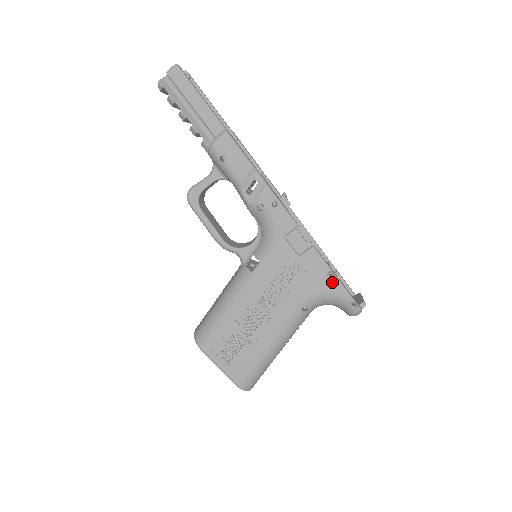
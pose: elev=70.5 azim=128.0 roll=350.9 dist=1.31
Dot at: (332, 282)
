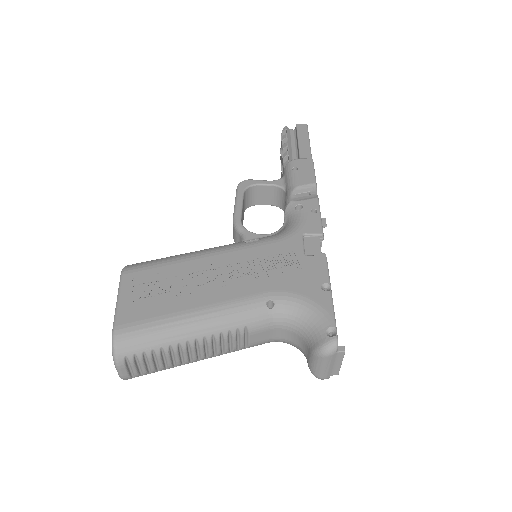
Dot at: (323, 294)
